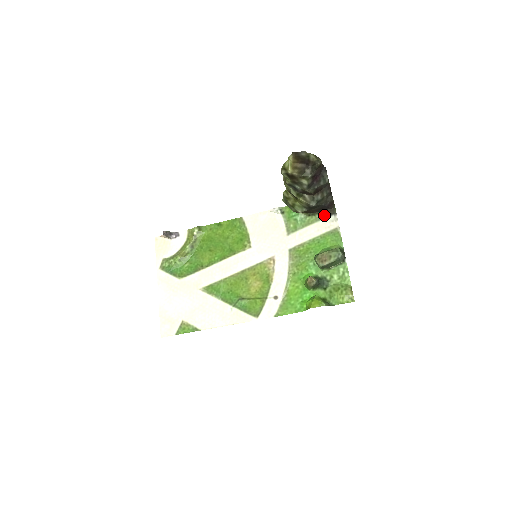
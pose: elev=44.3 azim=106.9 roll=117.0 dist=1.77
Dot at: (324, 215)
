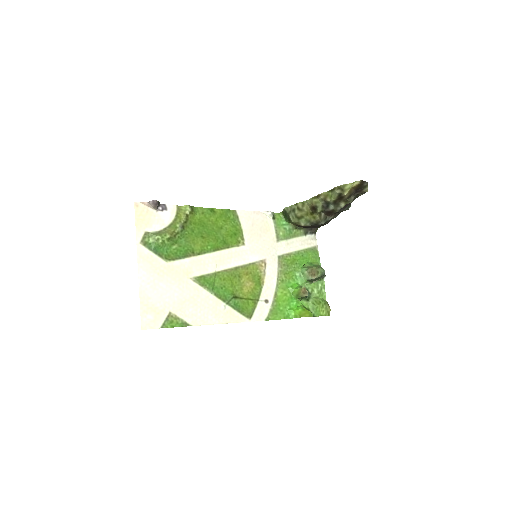
Dot at: (307, 232)
